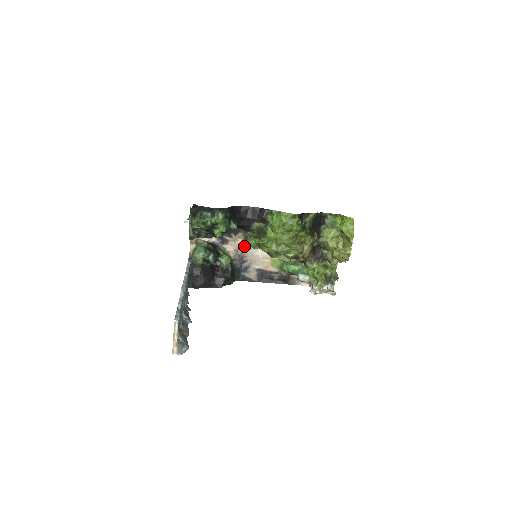
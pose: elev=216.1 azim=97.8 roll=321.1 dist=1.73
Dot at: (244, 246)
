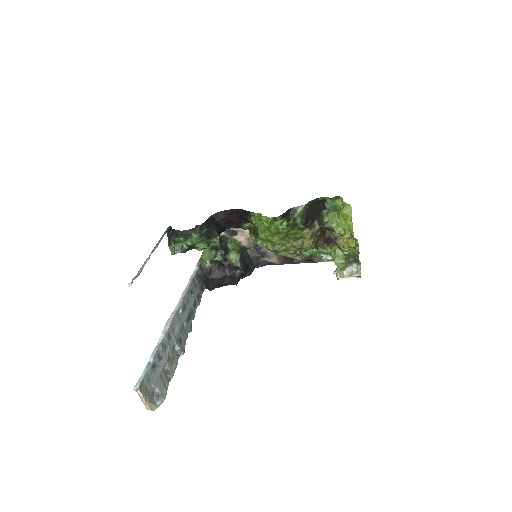
Dot at: occluded
